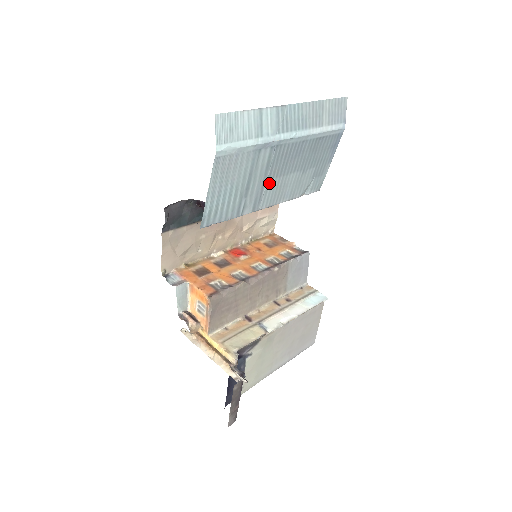
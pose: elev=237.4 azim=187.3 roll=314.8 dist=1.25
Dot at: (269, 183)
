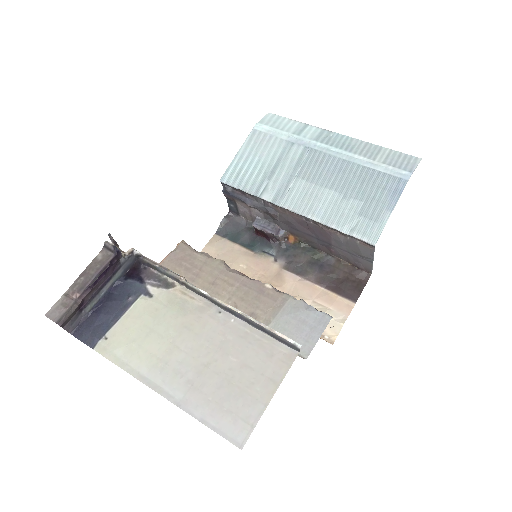
Dot at: (298, 183)
